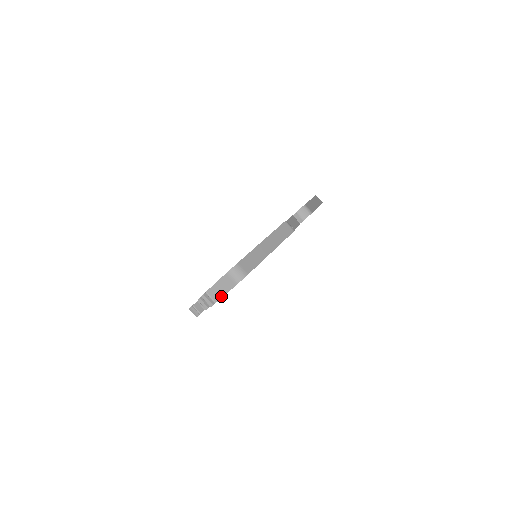
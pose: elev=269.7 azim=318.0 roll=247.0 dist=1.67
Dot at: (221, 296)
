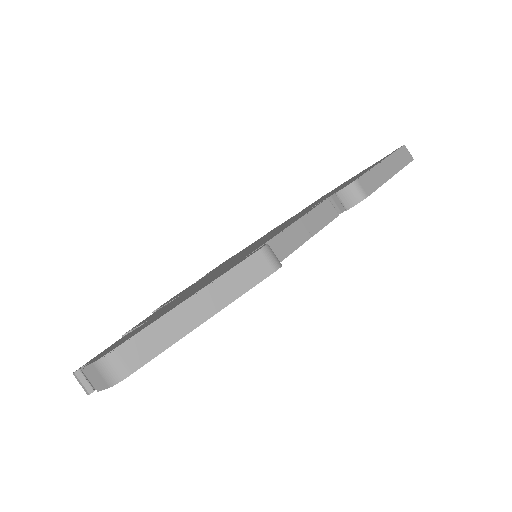
Dot at: occluded
